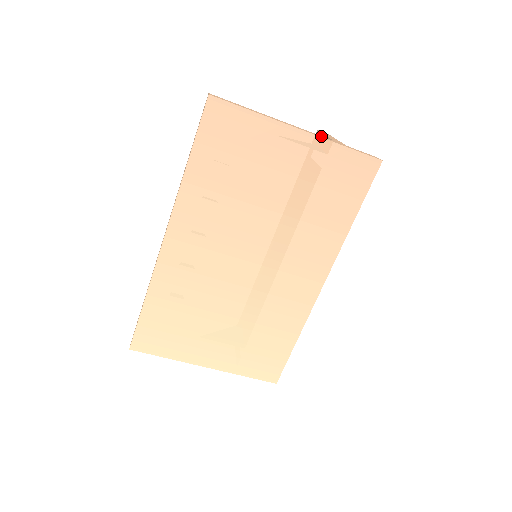
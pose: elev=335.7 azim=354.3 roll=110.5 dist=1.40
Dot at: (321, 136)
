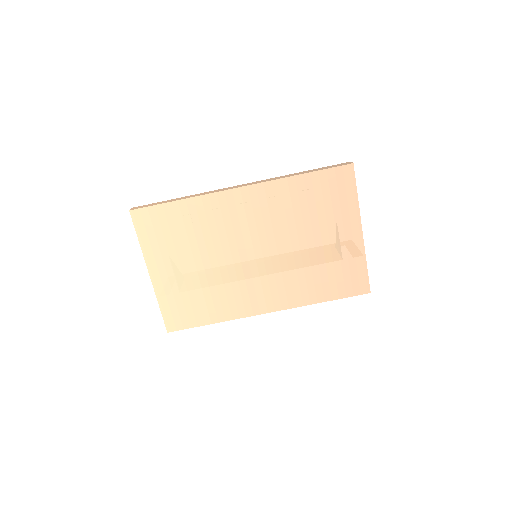
Dot at: occluded
